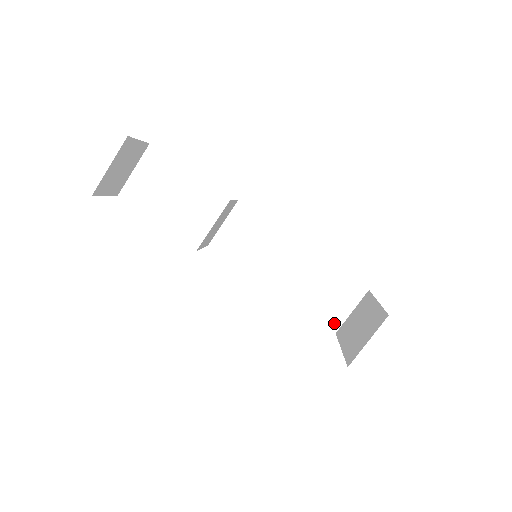
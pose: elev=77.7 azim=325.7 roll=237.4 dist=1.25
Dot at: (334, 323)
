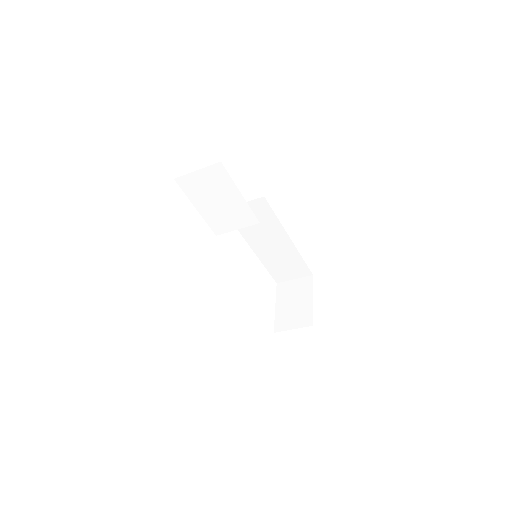
Dot at: (280, 279)
